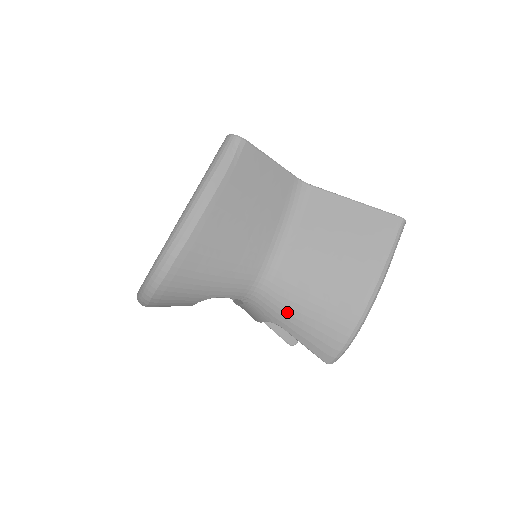
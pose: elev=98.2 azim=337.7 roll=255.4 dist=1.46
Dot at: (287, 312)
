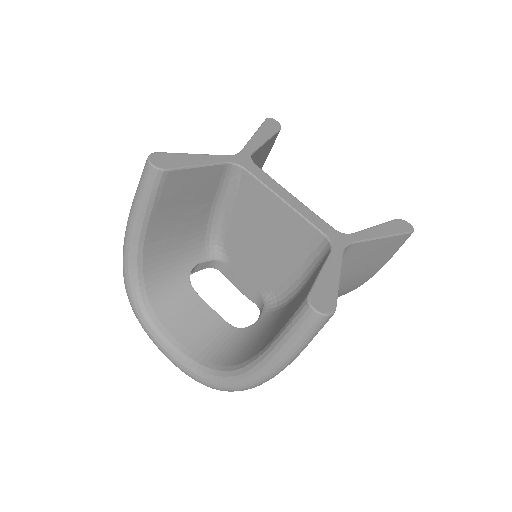
Dot at: occluded
